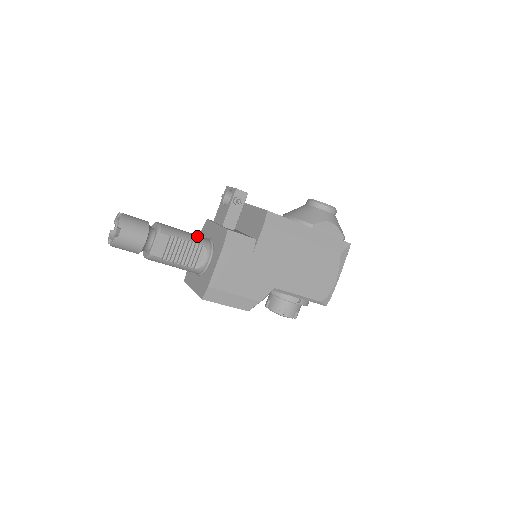
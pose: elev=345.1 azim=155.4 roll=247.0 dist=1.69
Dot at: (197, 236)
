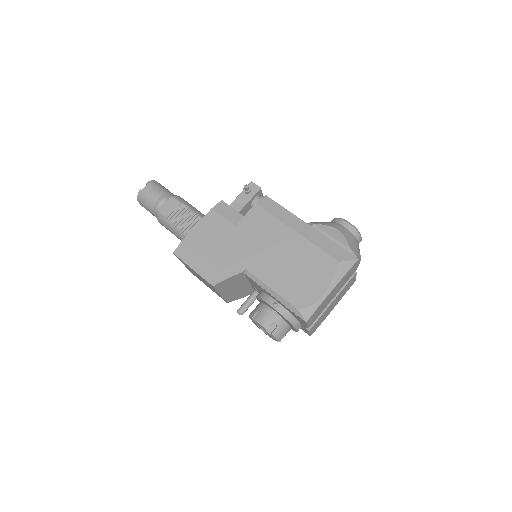
Dot at: occluded
